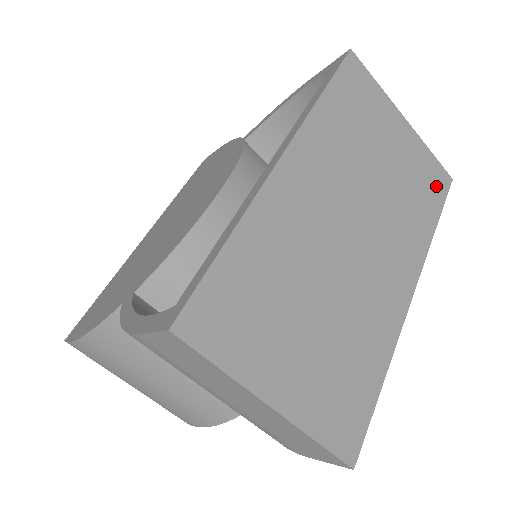
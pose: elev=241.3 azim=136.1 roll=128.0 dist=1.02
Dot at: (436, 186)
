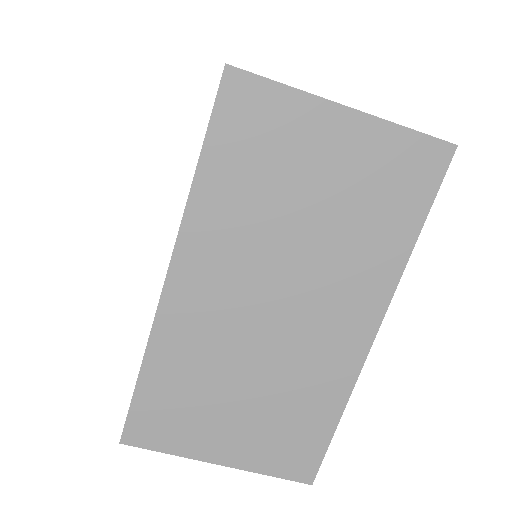
Dot at: (418, 177)
